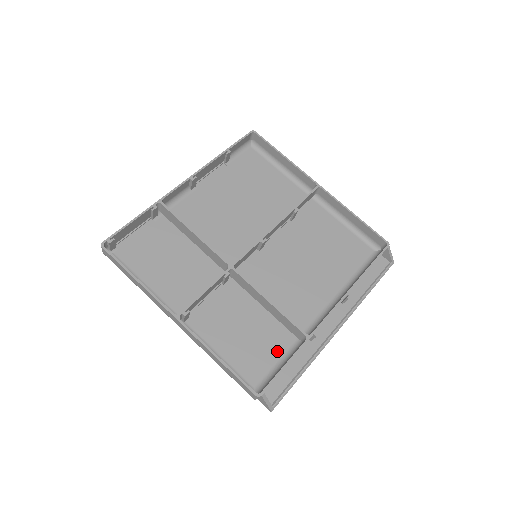
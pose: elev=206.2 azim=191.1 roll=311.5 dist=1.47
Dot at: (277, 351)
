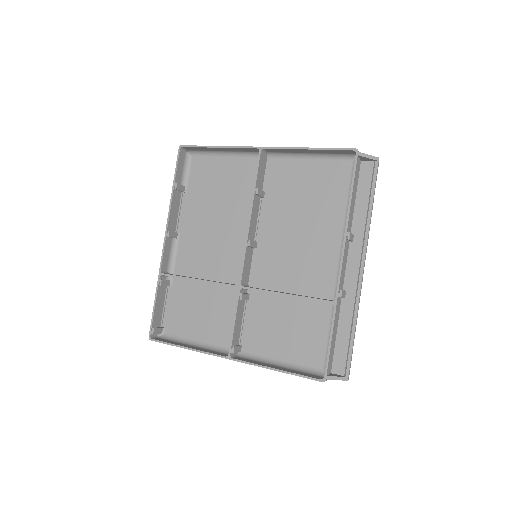
Dot at: (322, 326)
